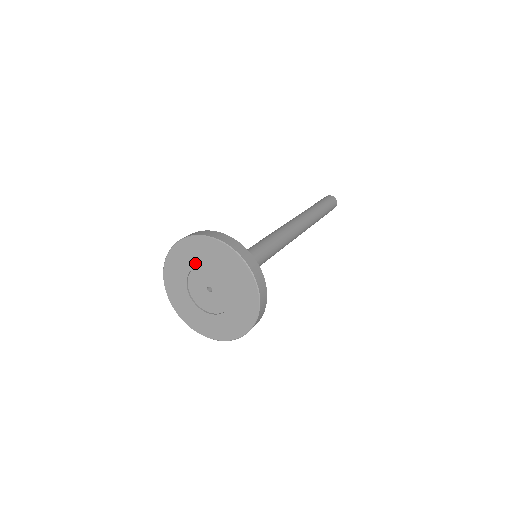
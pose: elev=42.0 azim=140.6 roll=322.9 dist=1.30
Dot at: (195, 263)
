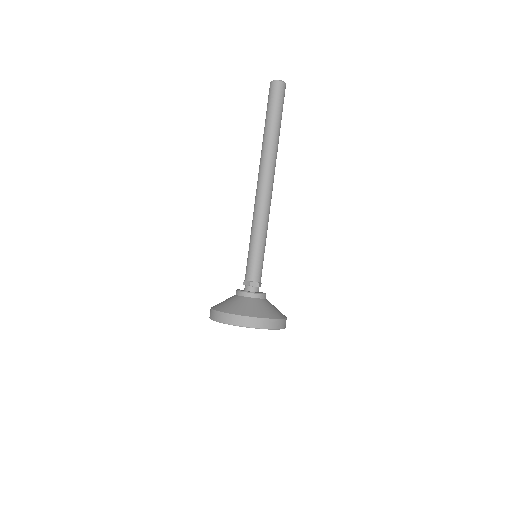
Dot at: occluded
